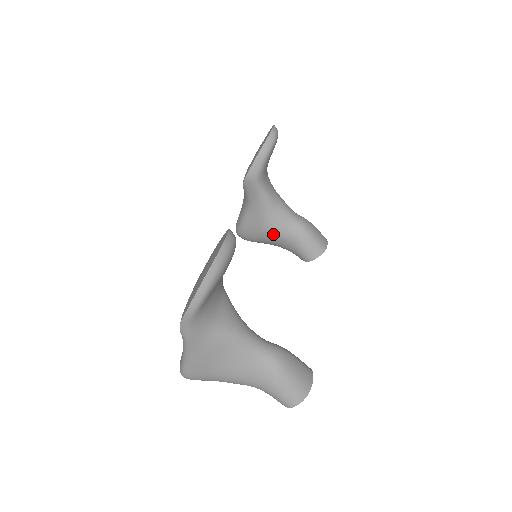
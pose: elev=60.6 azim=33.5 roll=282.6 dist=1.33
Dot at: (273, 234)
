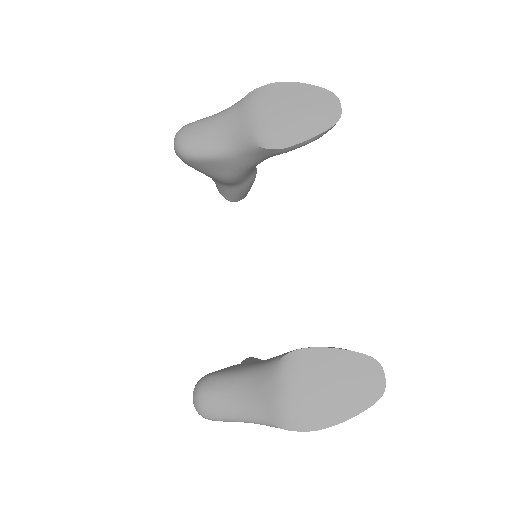
Dot at: (230, 181)
